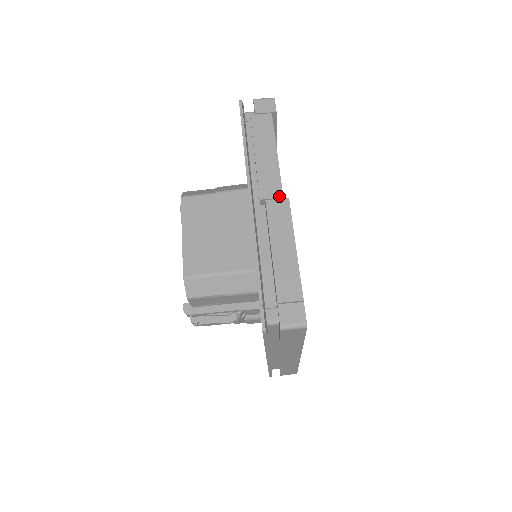
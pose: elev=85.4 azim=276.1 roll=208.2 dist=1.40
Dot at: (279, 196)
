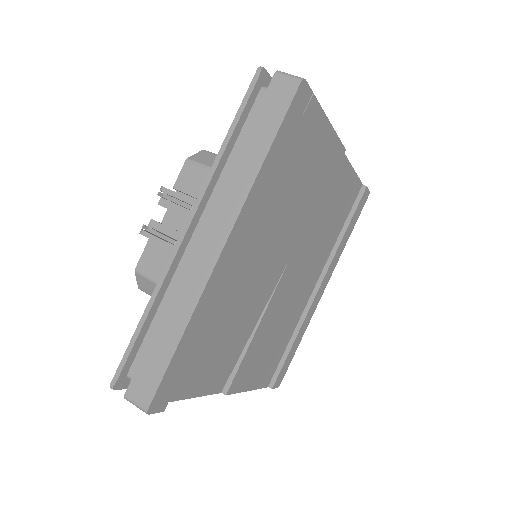
Dot at: occluded
